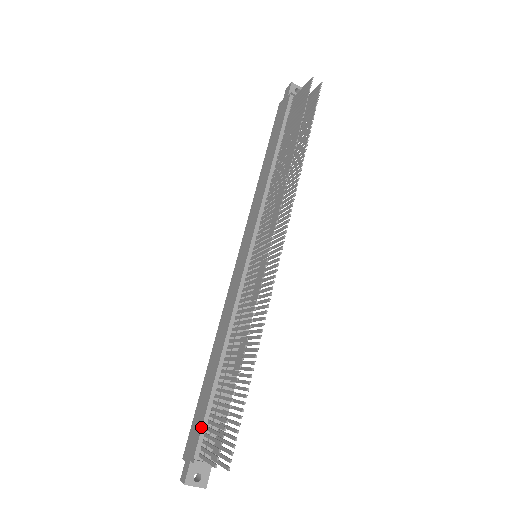
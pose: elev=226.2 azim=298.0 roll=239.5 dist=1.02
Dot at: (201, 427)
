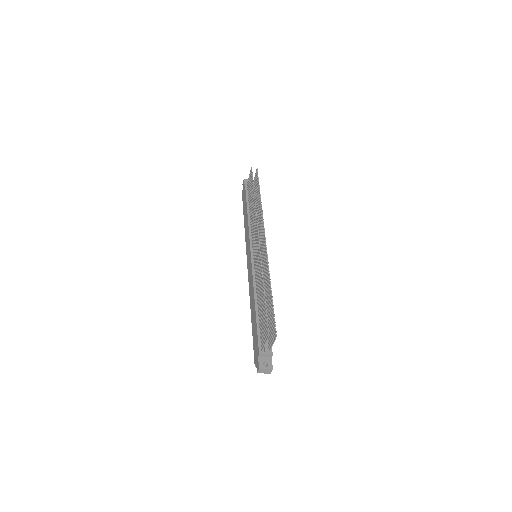
Dot at: (257, 337)
